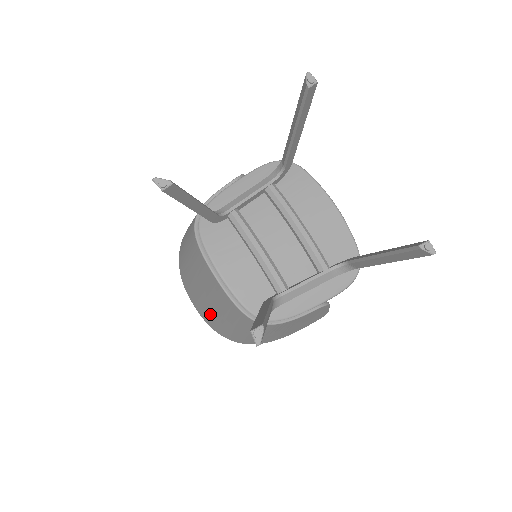
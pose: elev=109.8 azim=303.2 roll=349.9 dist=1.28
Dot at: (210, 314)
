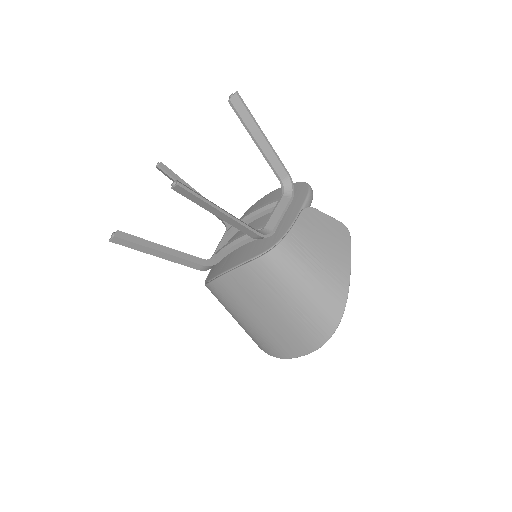
Dot at: (291, 327)
